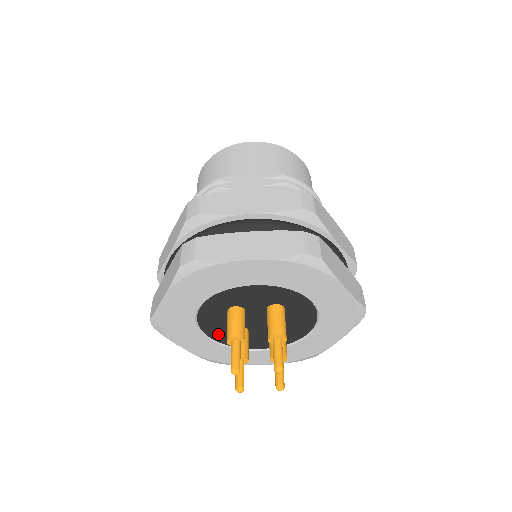
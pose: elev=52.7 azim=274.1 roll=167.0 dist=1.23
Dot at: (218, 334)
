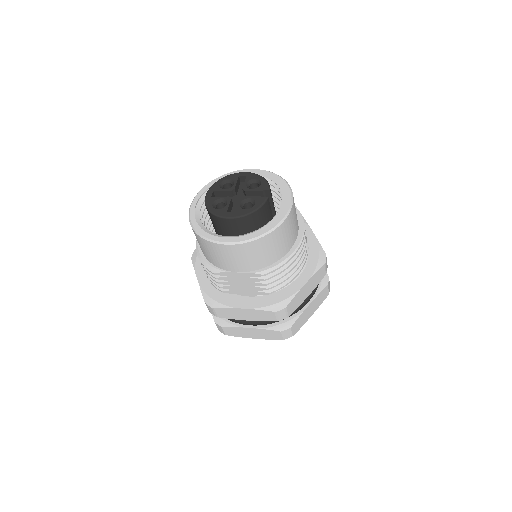
Dot at: occluded
